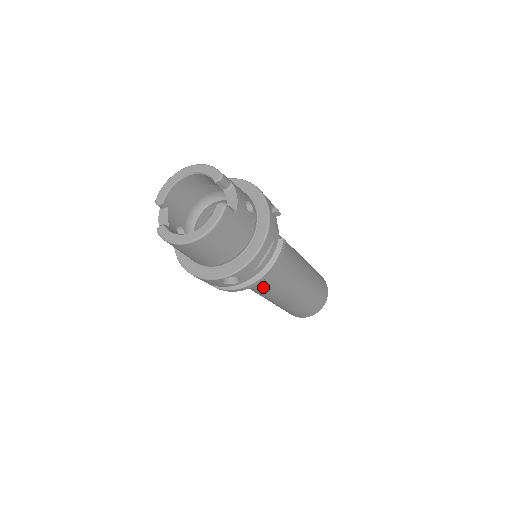
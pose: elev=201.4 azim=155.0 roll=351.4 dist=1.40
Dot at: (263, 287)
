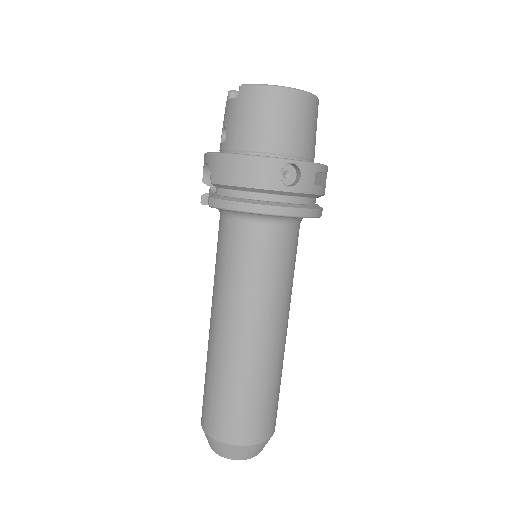
Dot at: (269, 275)
